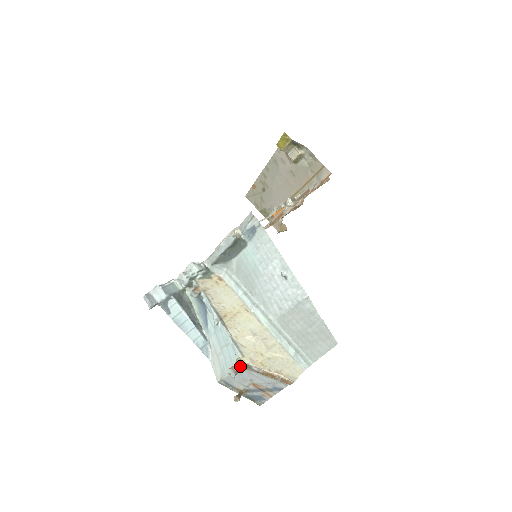
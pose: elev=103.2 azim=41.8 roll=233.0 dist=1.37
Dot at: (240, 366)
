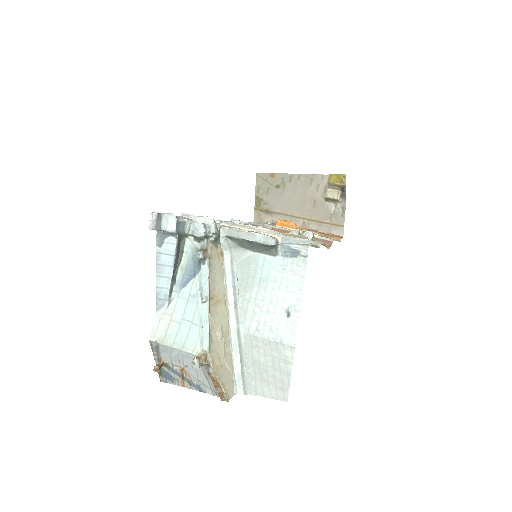
Dot at: (205, 361)
